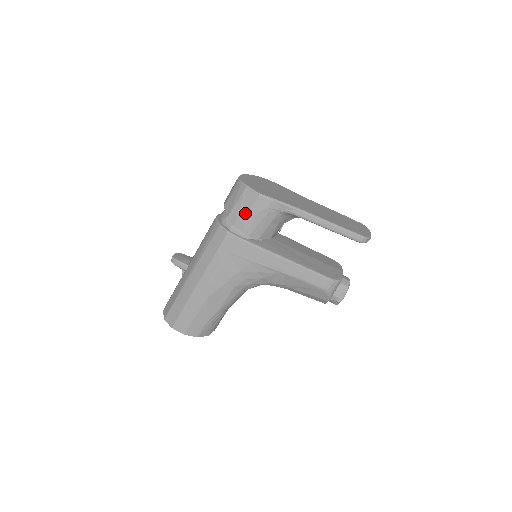
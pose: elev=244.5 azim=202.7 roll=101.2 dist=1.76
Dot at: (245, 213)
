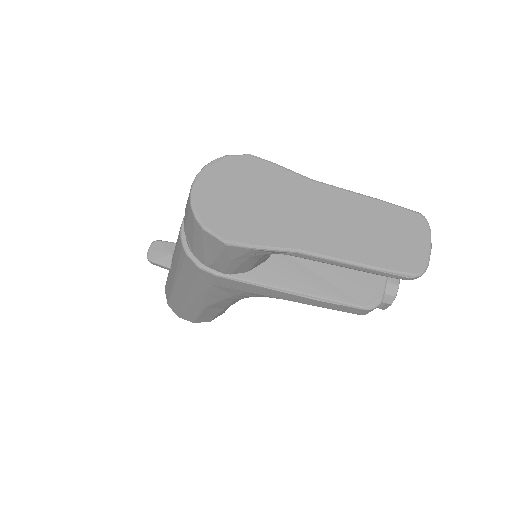
Dot at: (214, 257)
